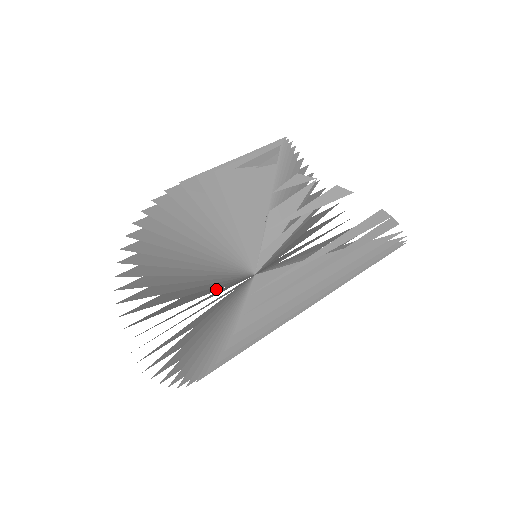
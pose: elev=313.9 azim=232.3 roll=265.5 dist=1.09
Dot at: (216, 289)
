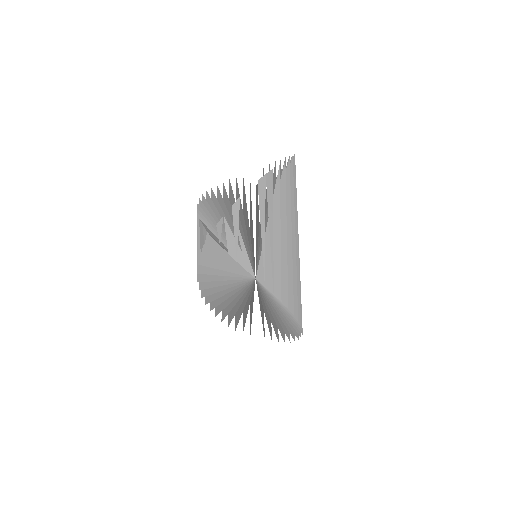
Dot at: (258, 294)
